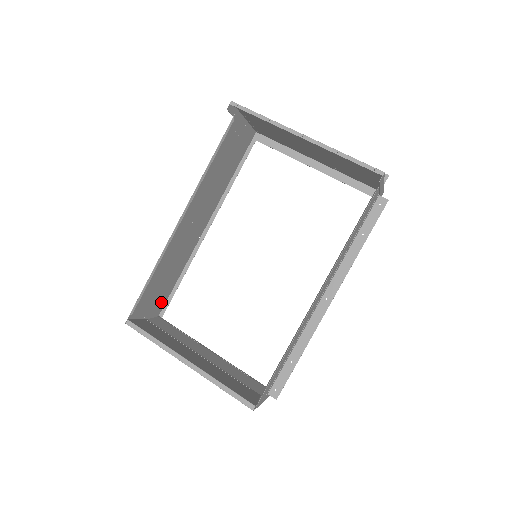
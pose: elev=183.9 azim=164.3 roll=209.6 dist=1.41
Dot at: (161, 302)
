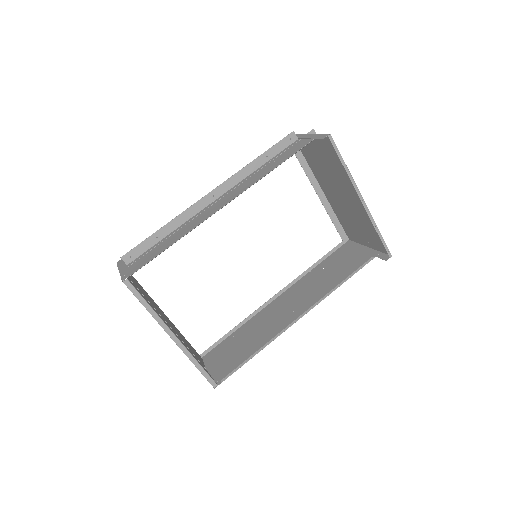
Dot at: occluded
